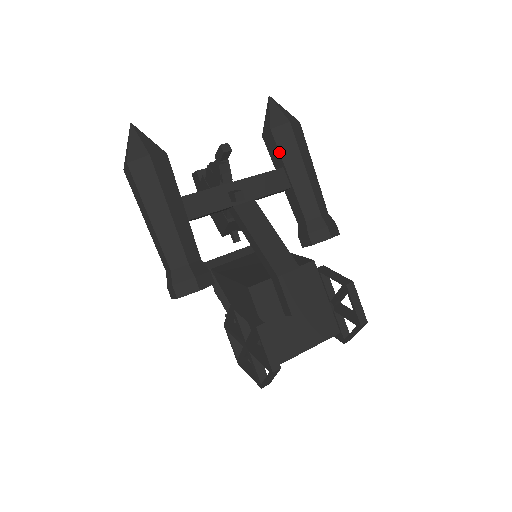
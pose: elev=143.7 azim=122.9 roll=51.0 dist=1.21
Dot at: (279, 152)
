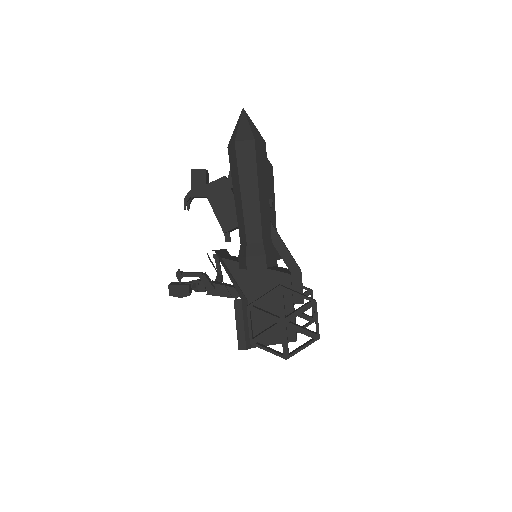
Dot at: occluded
